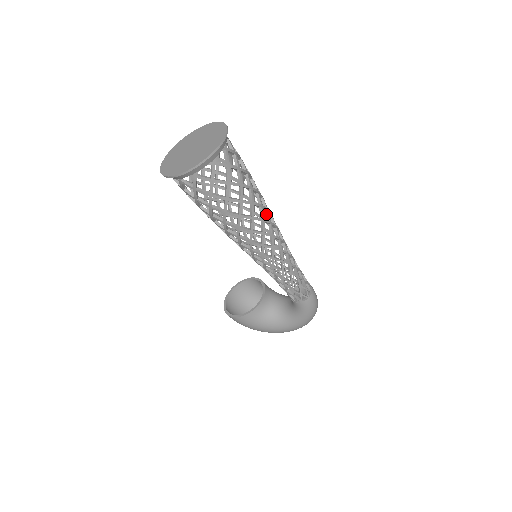
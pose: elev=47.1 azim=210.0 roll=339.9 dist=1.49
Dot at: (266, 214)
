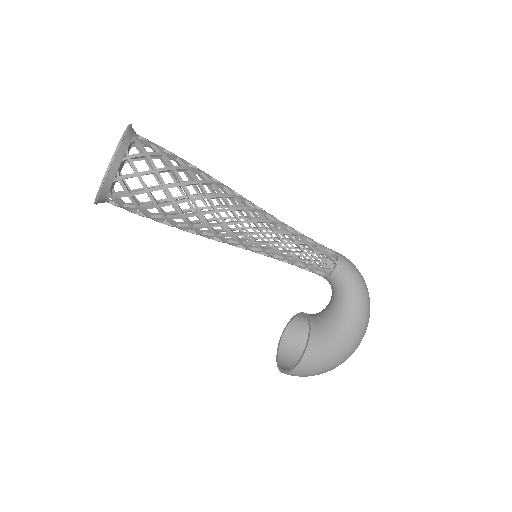
Dot at: occluded
